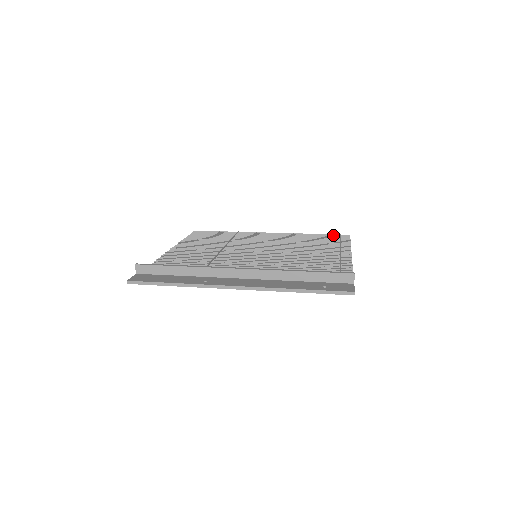
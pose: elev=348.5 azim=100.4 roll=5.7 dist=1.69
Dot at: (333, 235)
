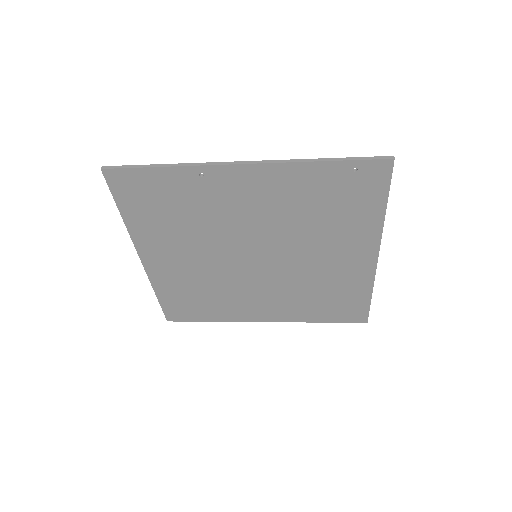
Dot at: (346, 321)
